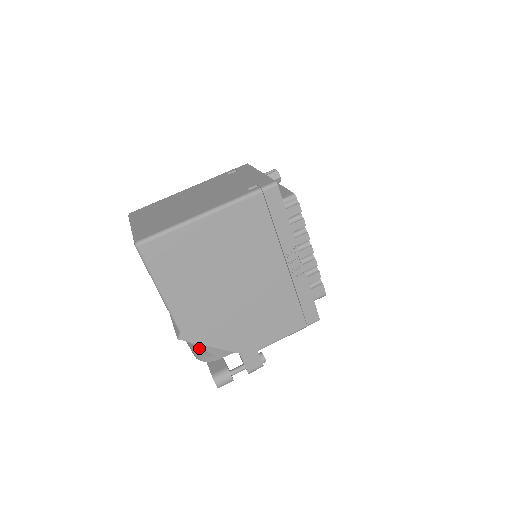
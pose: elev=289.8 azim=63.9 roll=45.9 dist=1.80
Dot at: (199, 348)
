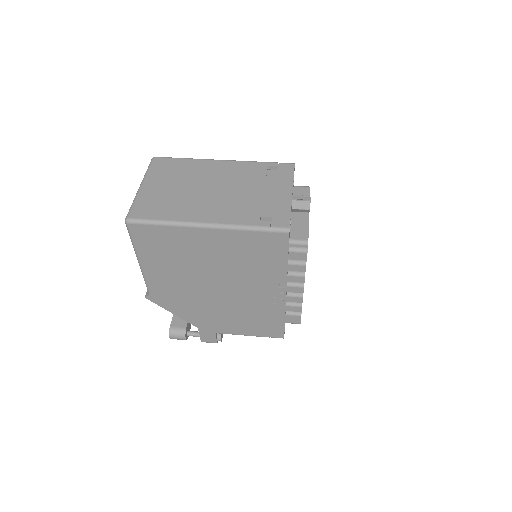
Dot at: occluded
